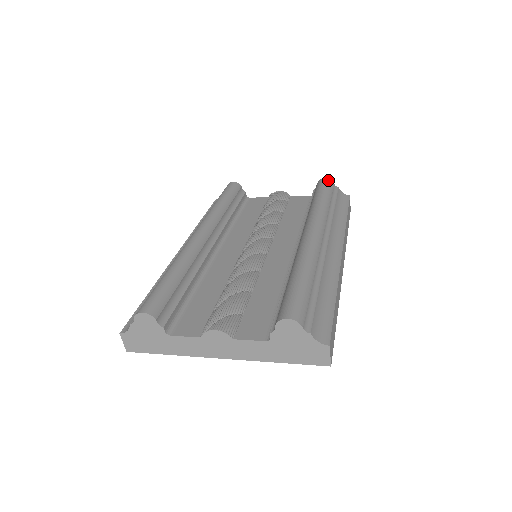
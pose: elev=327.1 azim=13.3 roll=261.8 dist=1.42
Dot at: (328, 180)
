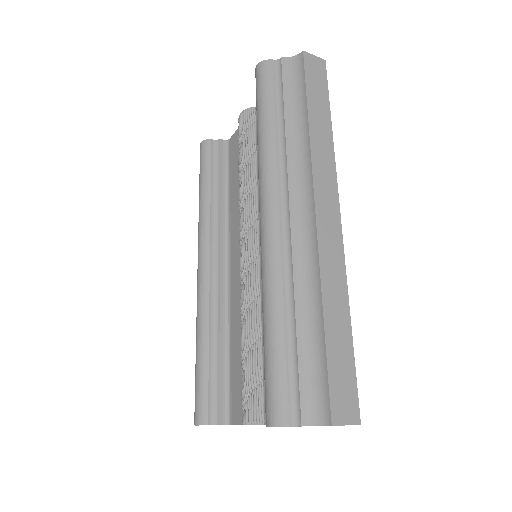
Dot at: (260, 68)
